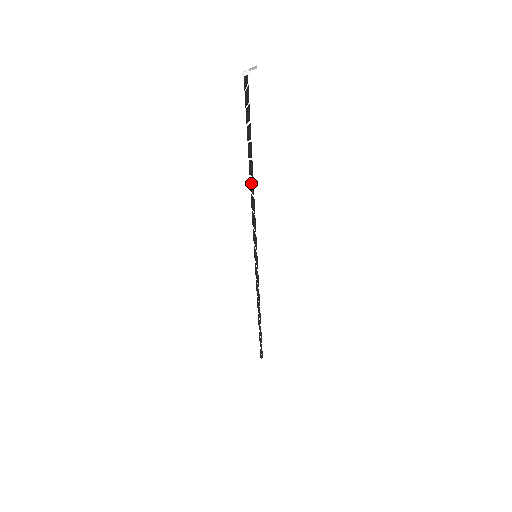
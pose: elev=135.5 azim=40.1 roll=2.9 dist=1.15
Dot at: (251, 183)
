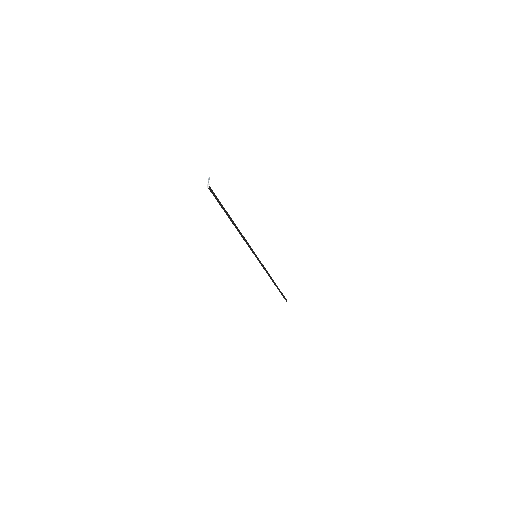
Dot at: (235, 227)
